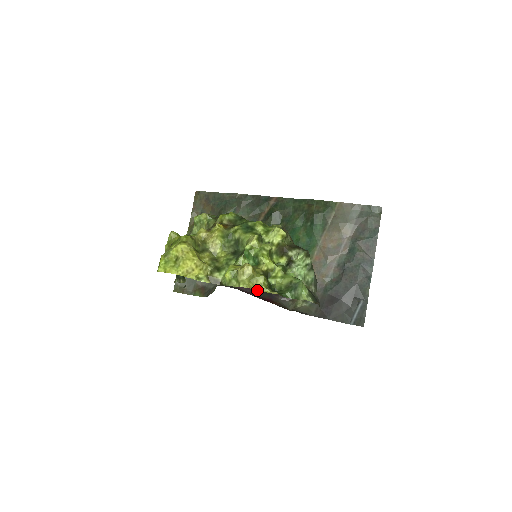
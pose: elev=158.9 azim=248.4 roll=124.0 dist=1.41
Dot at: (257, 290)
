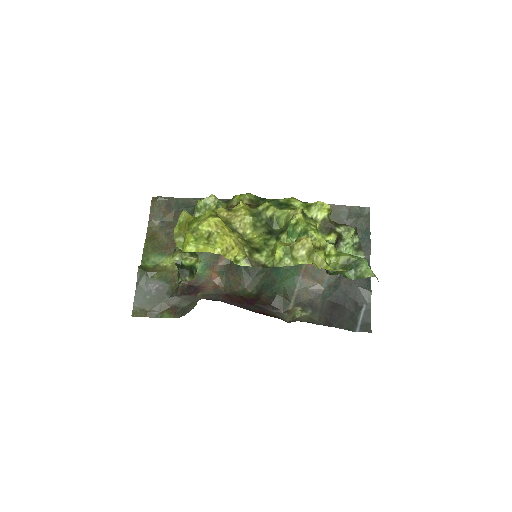
Dot at: (318, 268)
